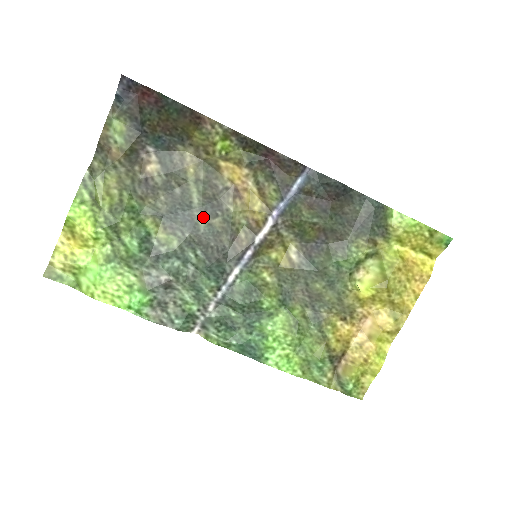
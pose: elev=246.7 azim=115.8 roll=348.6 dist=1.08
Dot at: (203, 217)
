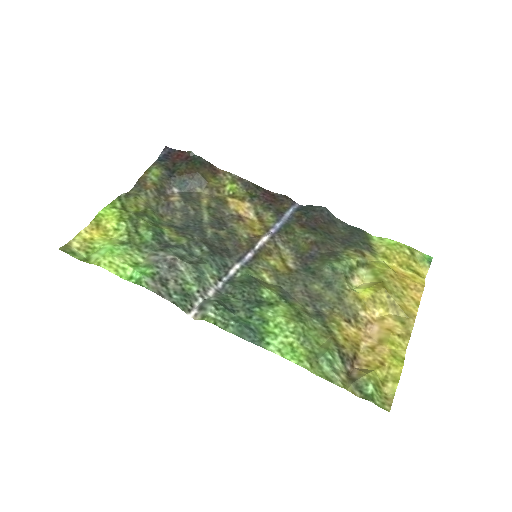
Dot at: (211, 228)
